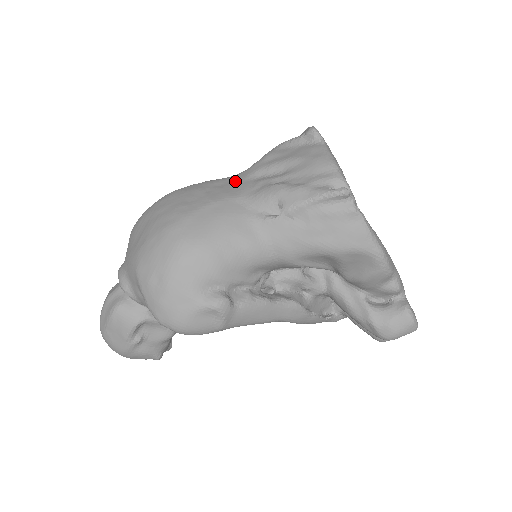
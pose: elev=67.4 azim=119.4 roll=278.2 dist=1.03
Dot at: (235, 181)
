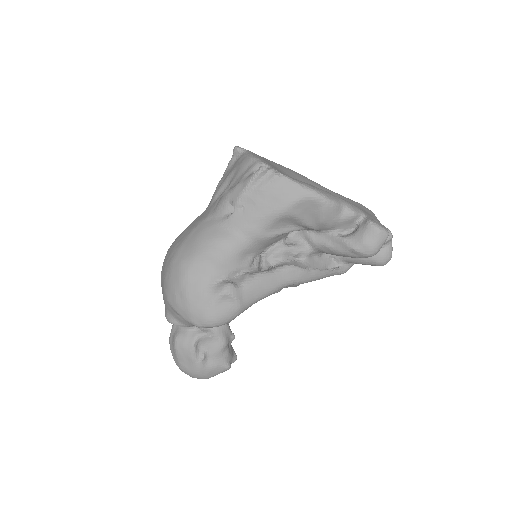
Dot at: (206, 211)
